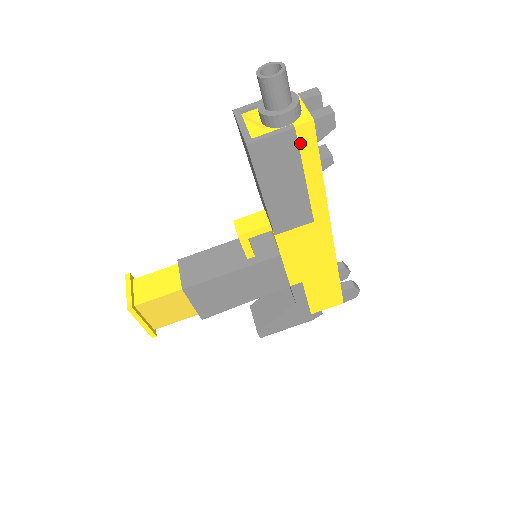
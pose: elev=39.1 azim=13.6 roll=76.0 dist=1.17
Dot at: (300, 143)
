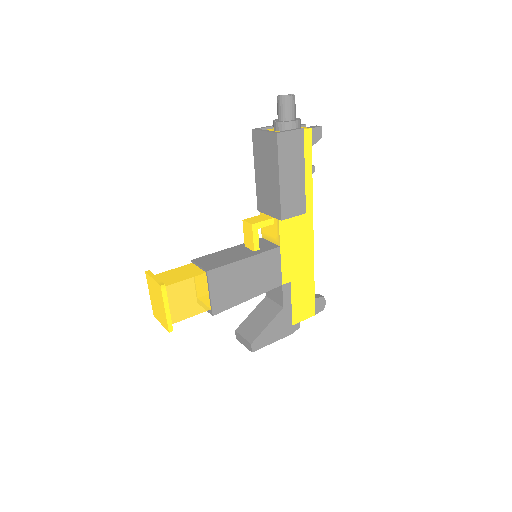
Dot at: (303, 144)
